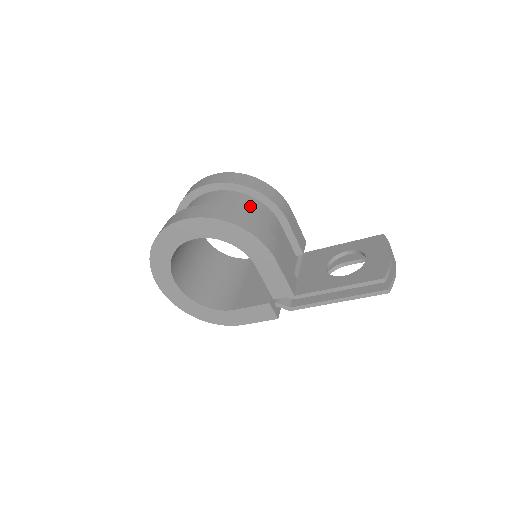
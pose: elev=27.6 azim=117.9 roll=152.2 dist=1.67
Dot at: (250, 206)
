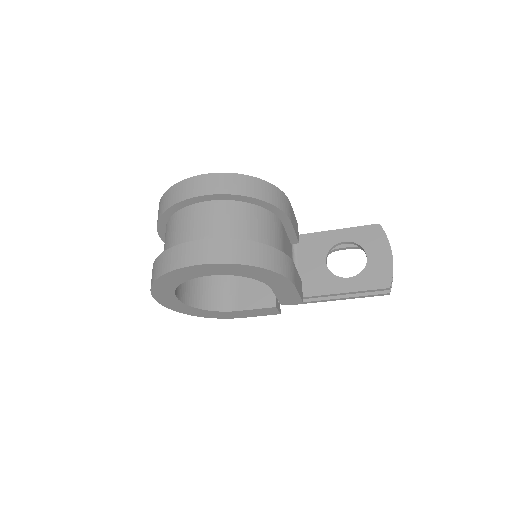
Dot at: (259, 222)
